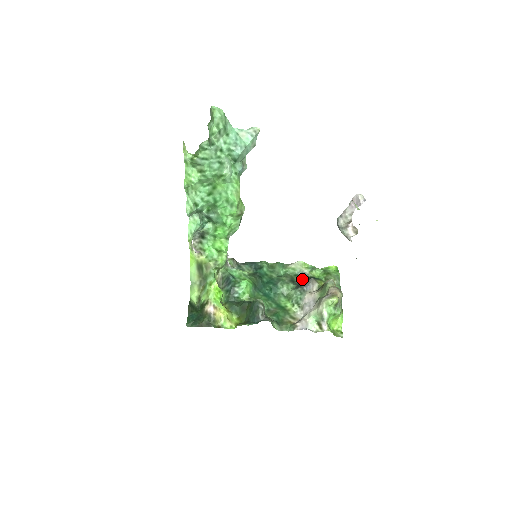
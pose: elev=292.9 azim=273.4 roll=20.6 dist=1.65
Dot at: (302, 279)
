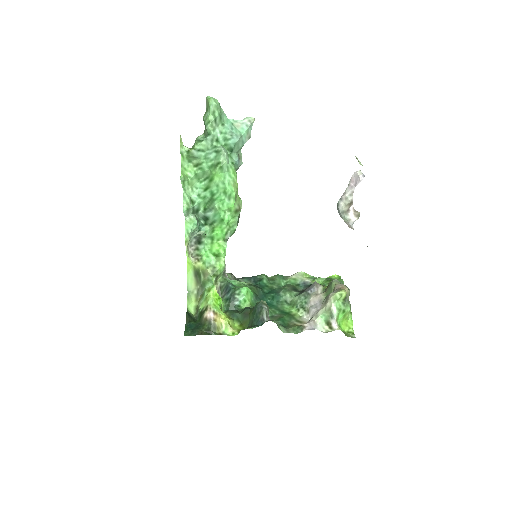
Dot at: (305, 287)
